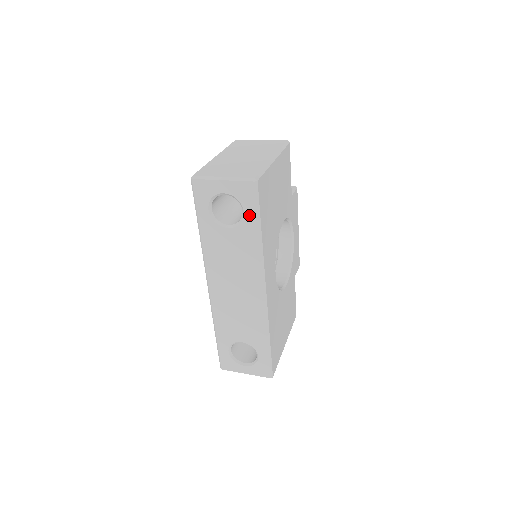
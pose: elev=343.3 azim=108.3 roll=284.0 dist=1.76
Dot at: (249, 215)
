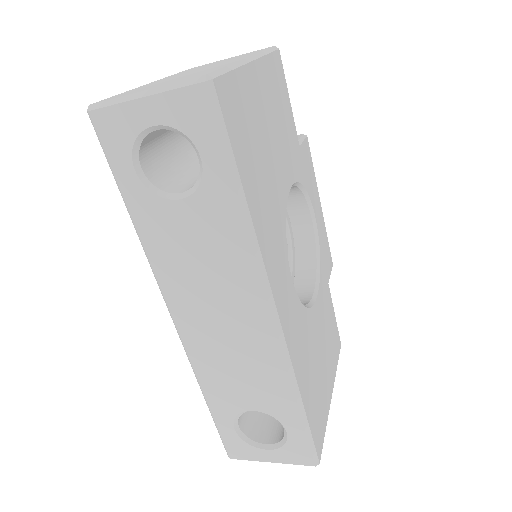
Dot at: (212, 162)
